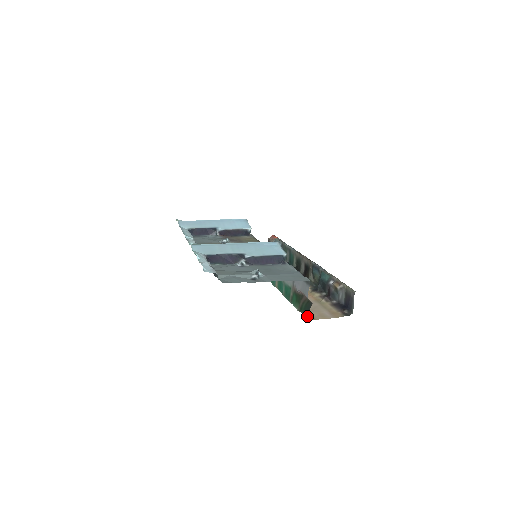
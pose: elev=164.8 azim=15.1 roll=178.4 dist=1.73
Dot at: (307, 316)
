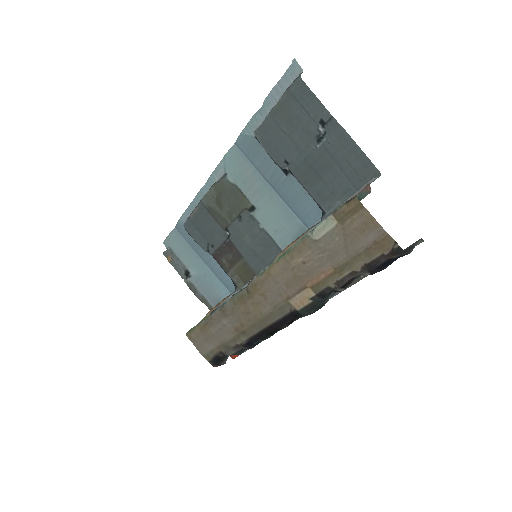
Dot at: occluded
